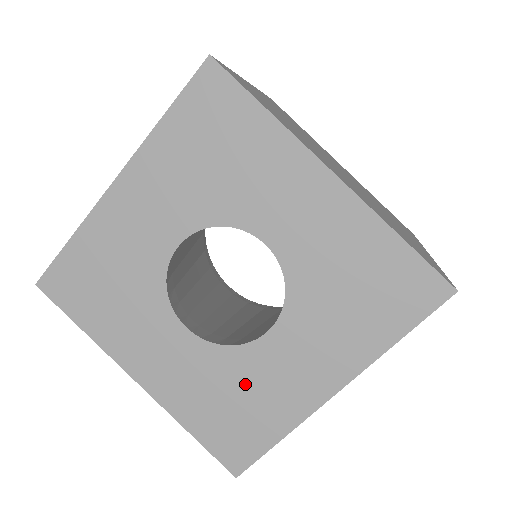
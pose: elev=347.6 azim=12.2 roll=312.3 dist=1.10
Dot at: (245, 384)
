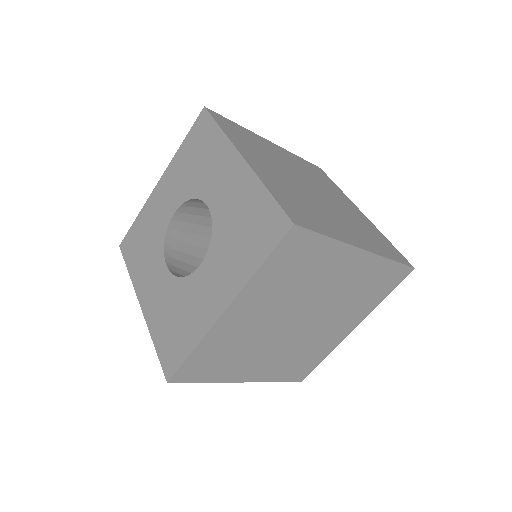
Dot at: (184, 305)
